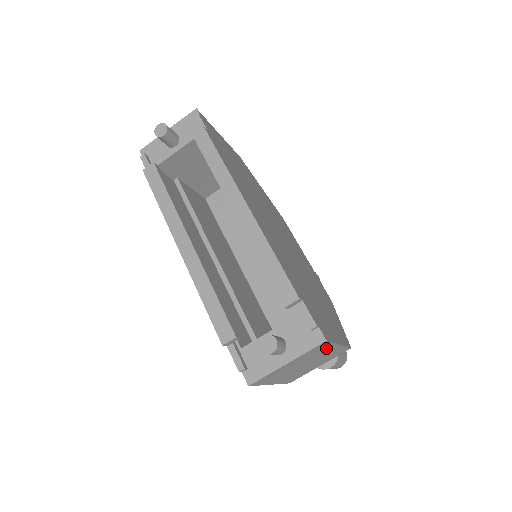
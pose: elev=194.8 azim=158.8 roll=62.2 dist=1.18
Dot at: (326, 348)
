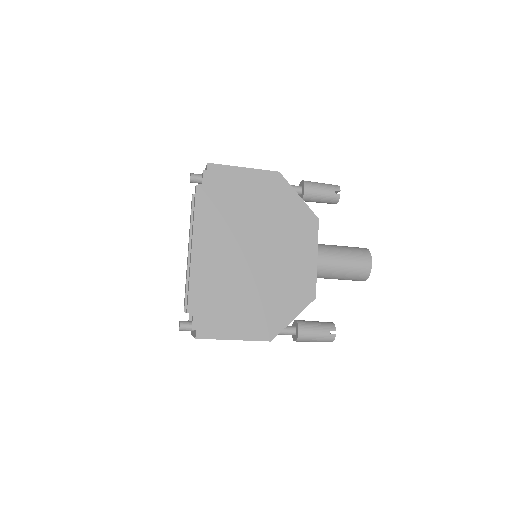
Dot at: occluded
